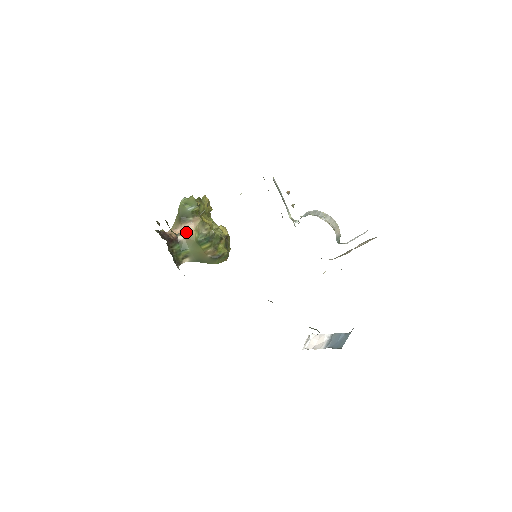
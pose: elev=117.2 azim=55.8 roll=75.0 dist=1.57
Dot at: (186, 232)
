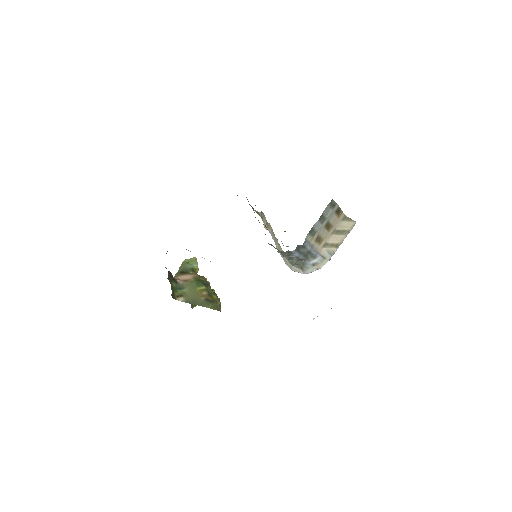
Dot at: (185, 279)
